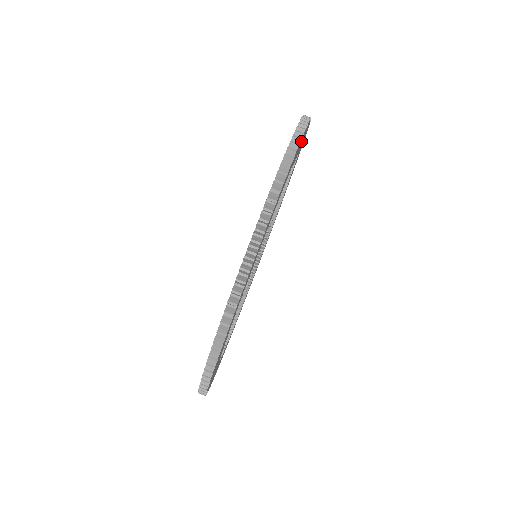
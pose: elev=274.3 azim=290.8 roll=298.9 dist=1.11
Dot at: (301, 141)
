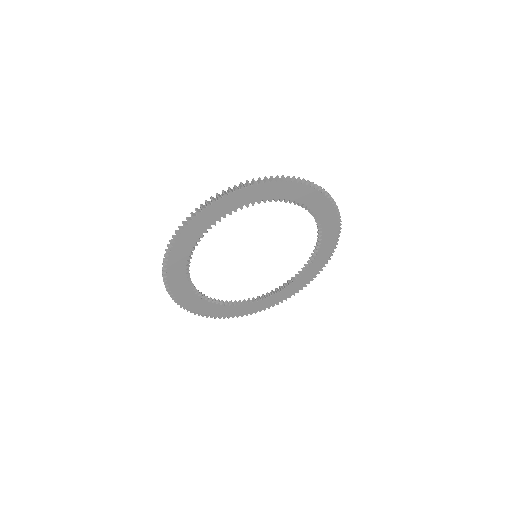
Dot at: (319, 198)
